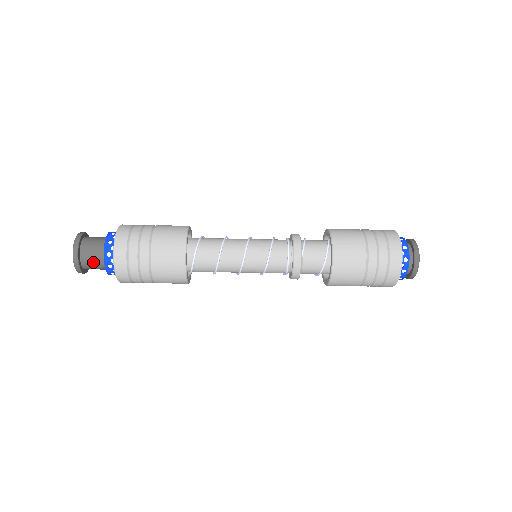
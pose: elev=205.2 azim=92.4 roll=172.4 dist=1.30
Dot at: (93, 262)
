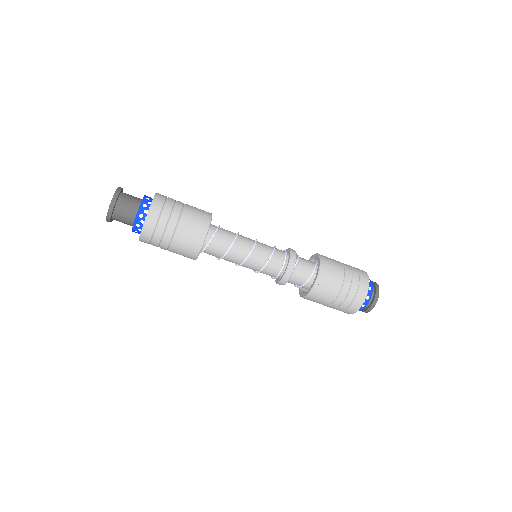
Dot at: (124, 217)
